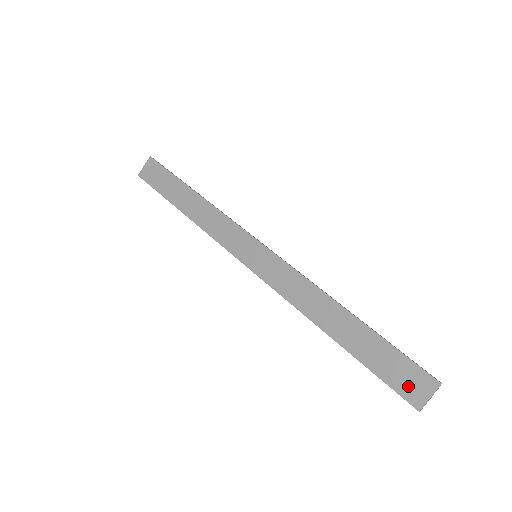
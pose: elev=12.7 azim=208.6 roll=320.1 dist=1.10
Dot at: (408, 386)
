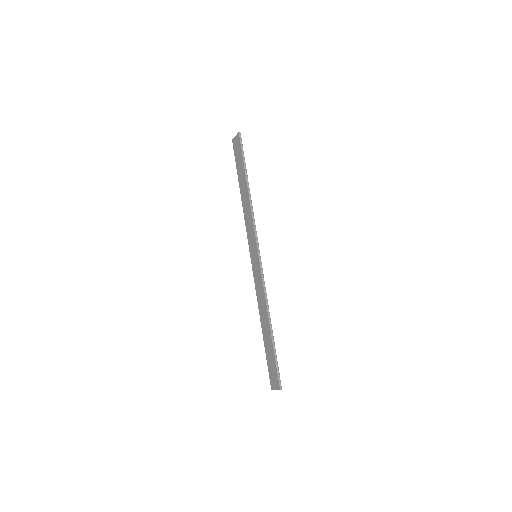
Dot at: (272, 378)
